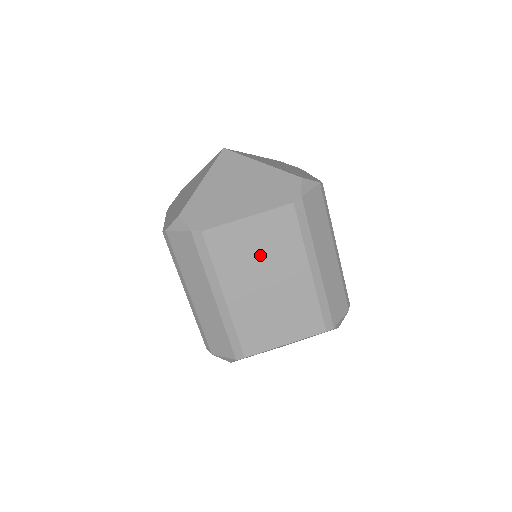
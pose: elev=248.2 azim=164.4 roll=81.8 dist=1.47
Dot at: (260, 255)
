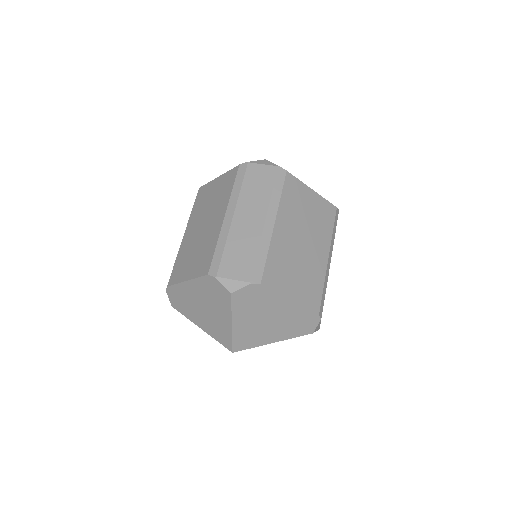
Dot at: (210, 203)
